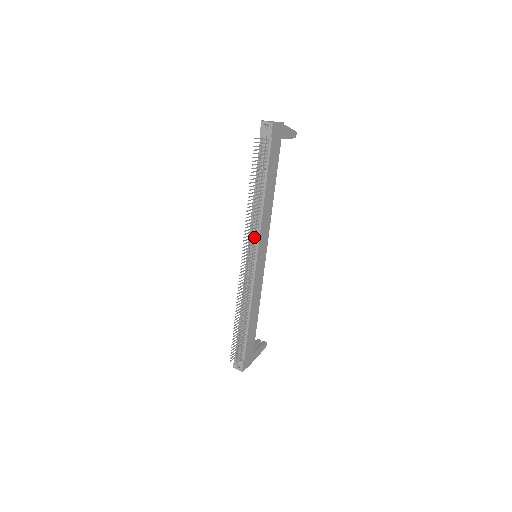
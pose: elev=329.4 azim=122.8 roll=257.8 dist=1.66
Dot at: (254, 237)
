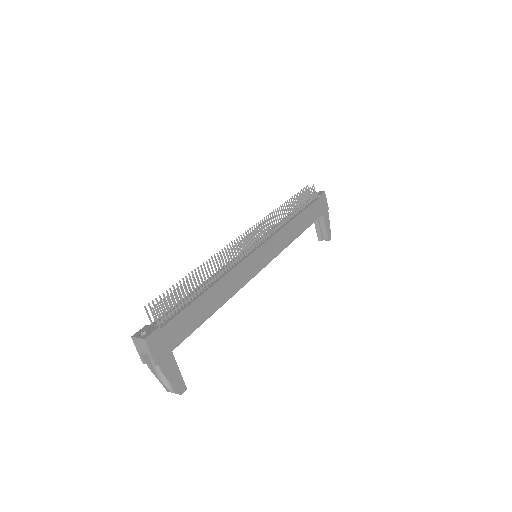
Dot at: (269, 229)
